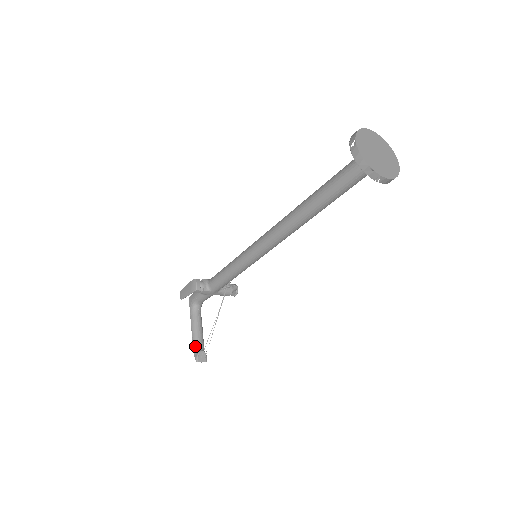
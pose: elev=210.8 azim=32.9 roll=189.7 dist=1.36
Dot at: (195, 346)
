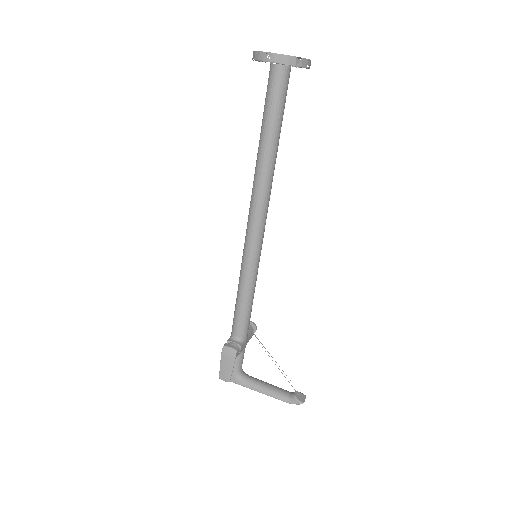
Dot at: (284, 398)
